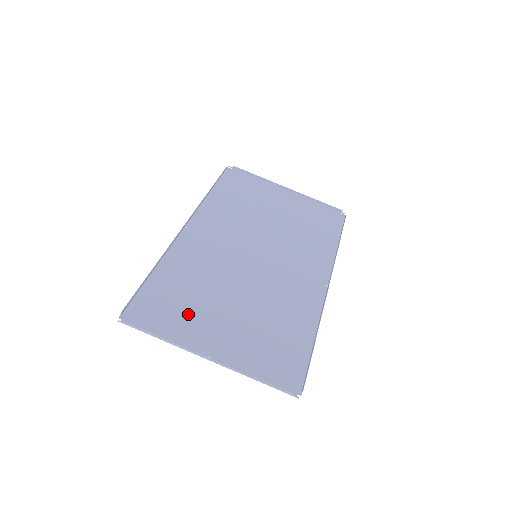
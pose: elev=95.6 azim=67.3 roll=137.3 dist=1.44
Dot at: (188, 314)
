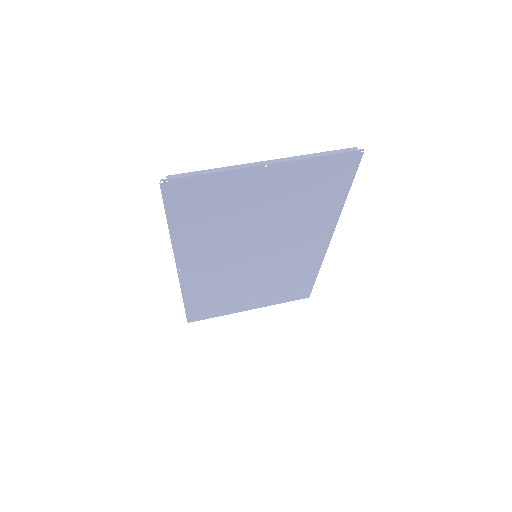
Dot at: (225, 199)
